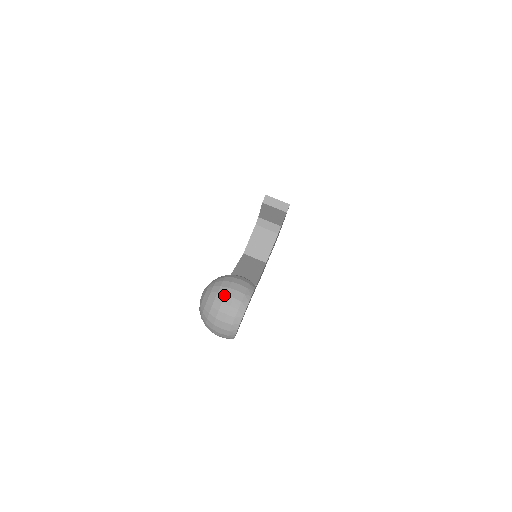
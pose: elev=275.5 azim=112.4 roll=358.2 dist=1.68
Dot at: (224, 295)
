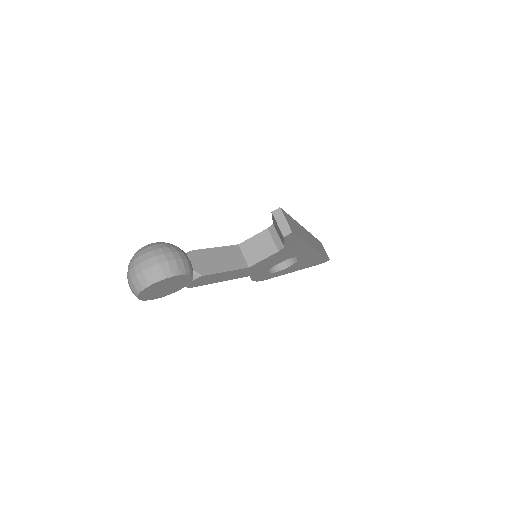
Dot at: (147, 259)
